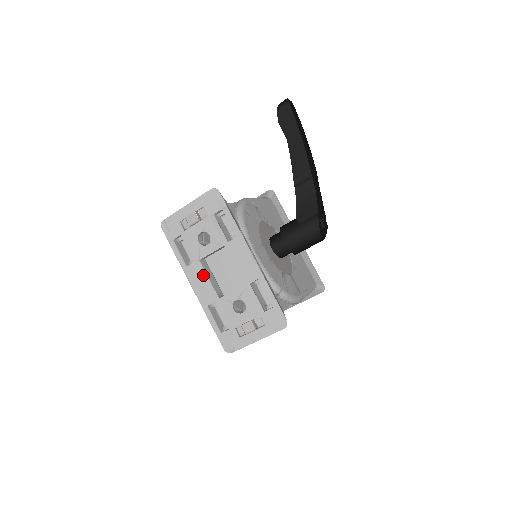
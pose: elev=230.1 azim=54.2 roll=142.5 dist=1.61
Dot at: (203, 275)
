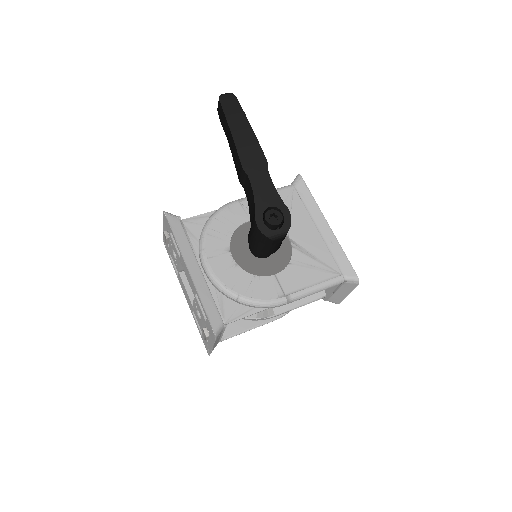
Dot at: (183, 285)
